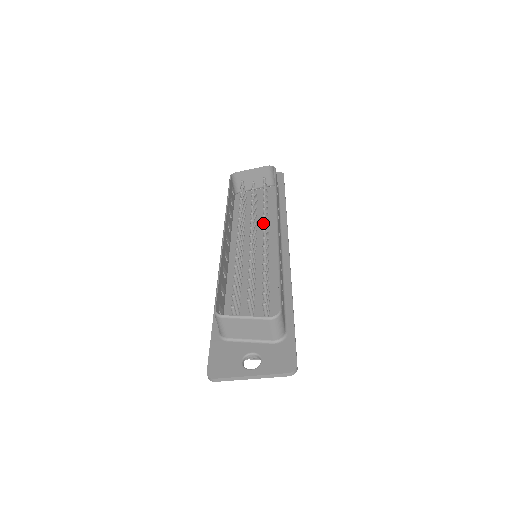
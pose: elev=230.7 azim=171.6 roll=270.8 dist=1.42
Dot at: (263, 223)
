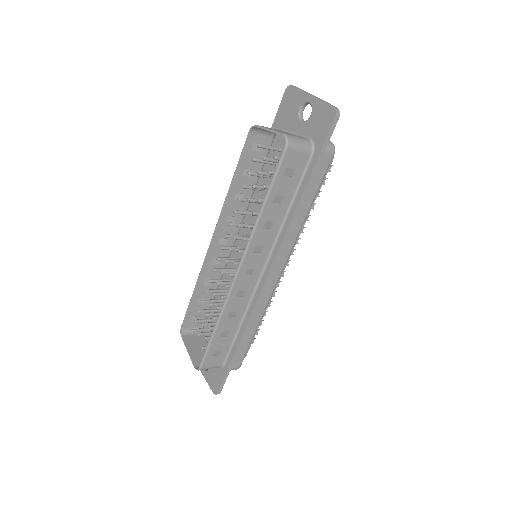
Dot at: (238, 252)
